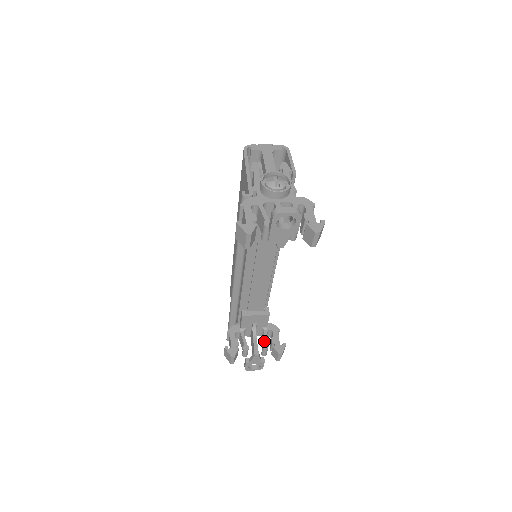
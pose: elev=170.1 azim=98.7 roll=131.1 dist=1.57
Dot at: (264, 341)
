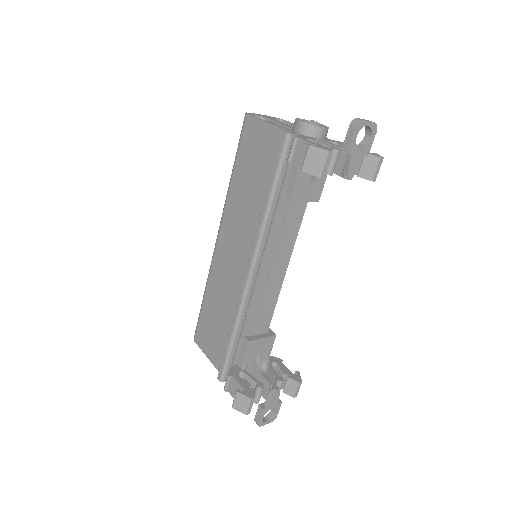
Dot at: (275, 374)
